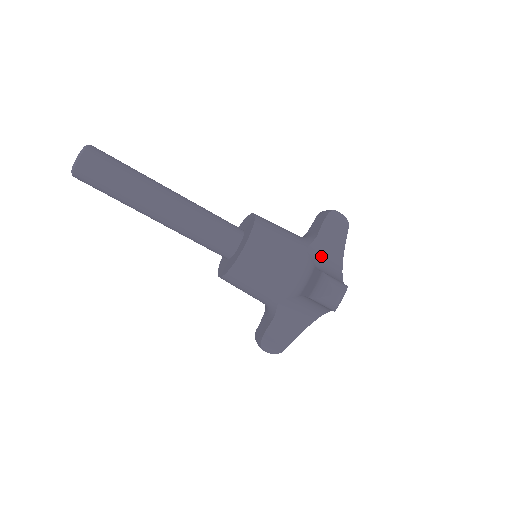
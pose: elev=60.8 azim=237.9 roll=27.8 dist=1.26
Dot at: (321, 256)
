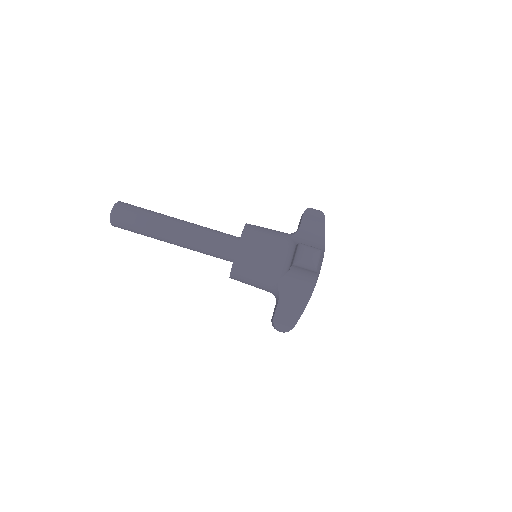
Dot at: (304, 241)
